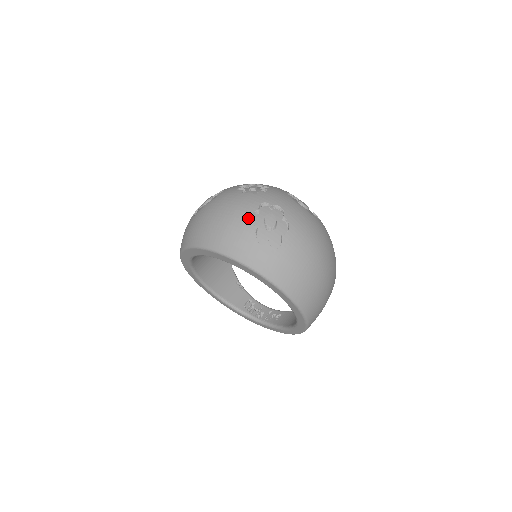
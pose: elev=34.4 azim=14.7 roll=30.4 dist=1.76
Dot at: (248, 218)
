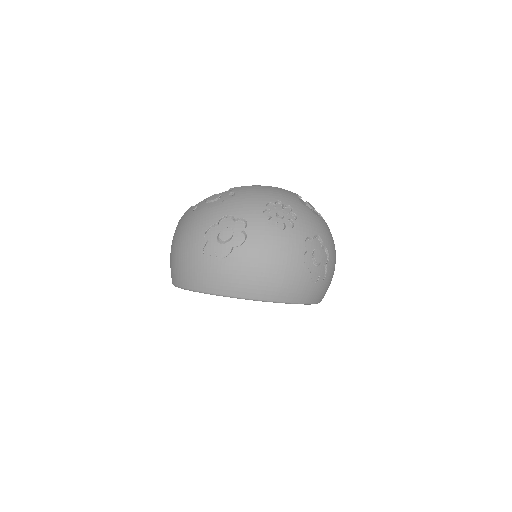
Dot at: (302, 263)
